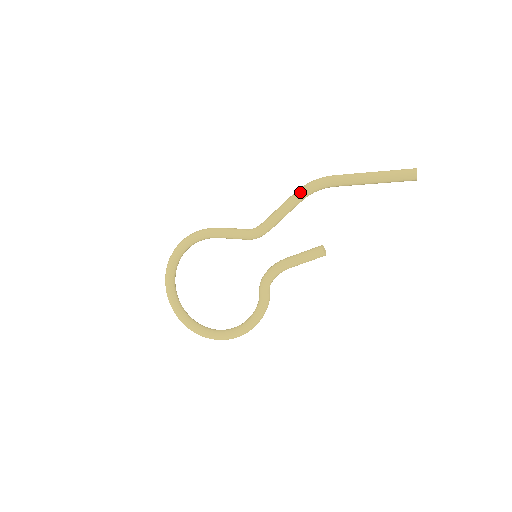
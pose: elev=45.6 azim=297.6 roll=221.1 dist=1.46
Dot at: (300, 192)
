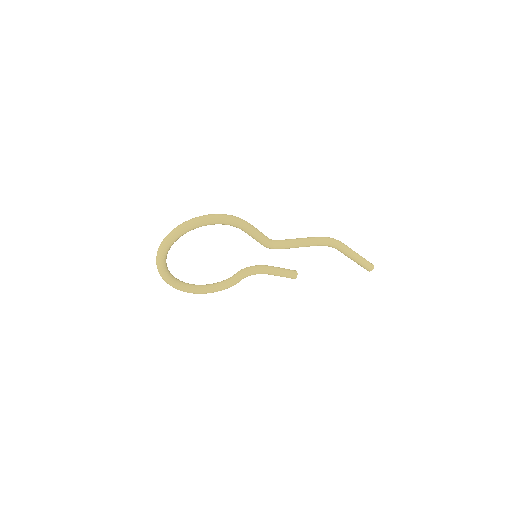
Dot at: (322, 243)
